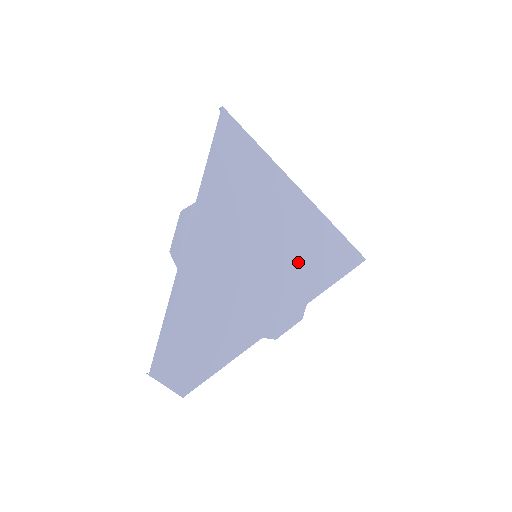
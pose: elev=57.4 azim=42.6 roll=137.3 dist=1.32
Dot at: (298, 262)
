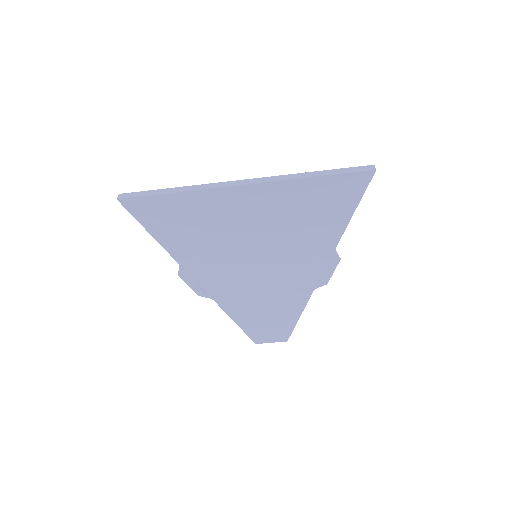
Dot at: (297, 232)
